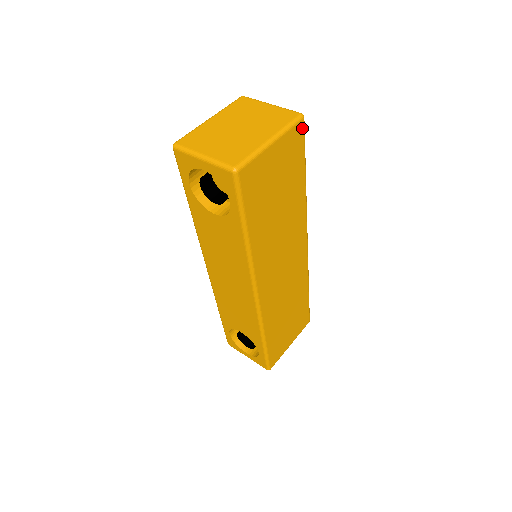
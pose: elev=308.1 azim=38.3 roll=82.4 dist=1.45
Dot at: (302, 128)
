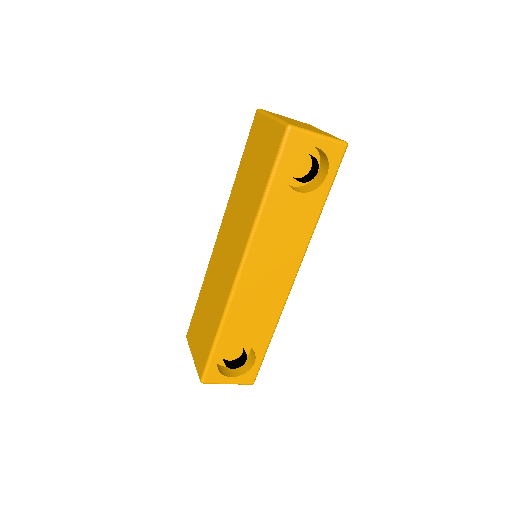
Dot at: occluded
